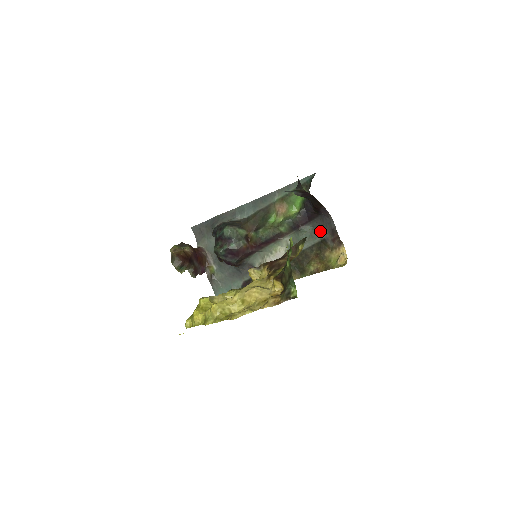
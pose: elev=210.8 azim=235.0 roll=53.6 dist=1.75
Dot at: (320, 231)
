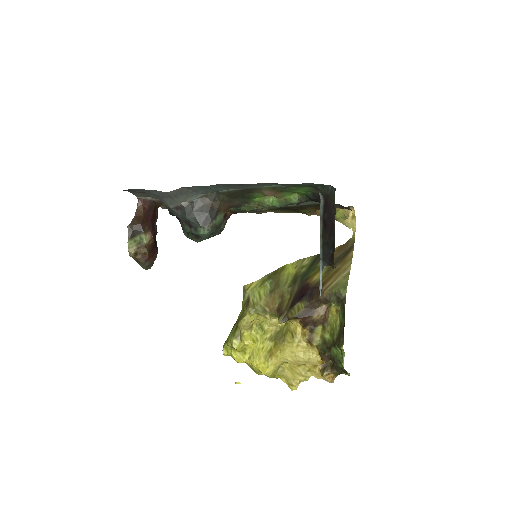
Dot at: occluded
